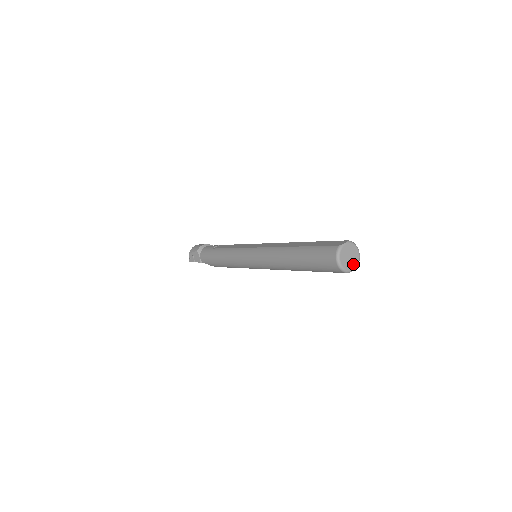
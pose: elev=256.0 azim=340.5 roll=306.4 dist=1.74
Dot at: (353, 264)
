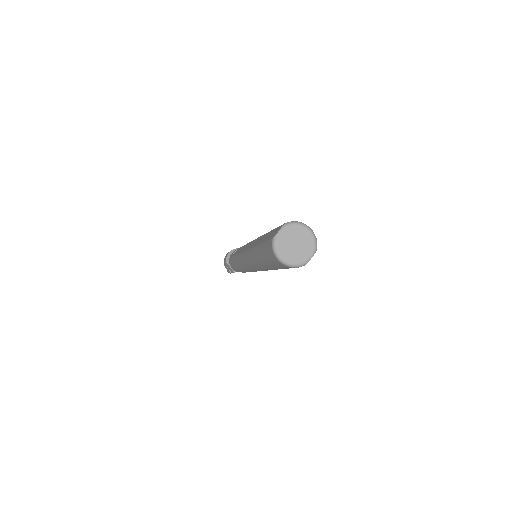
Dot at: (306, 250)
